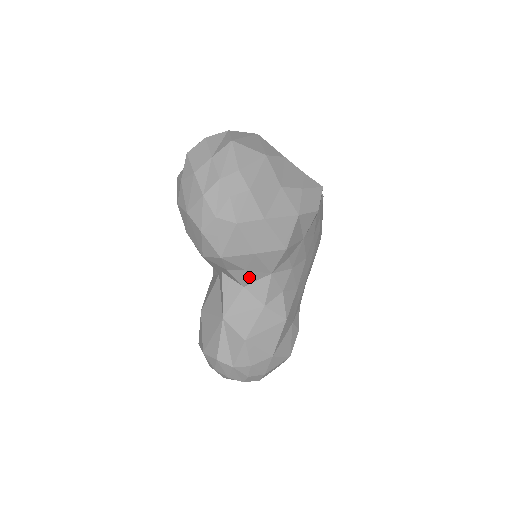
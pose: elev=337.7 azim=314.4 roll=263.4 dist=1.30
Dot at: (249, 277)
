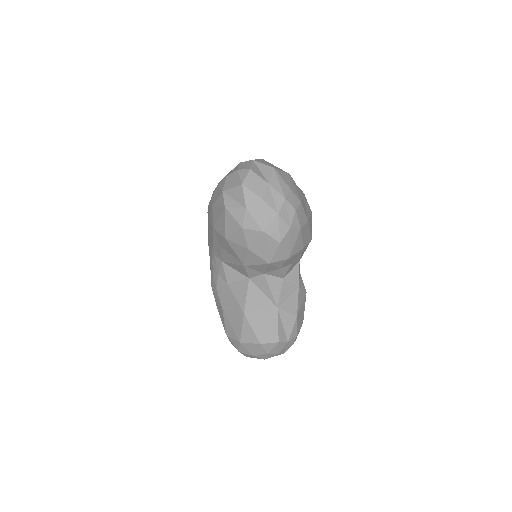
Dot at: (290, 269)
